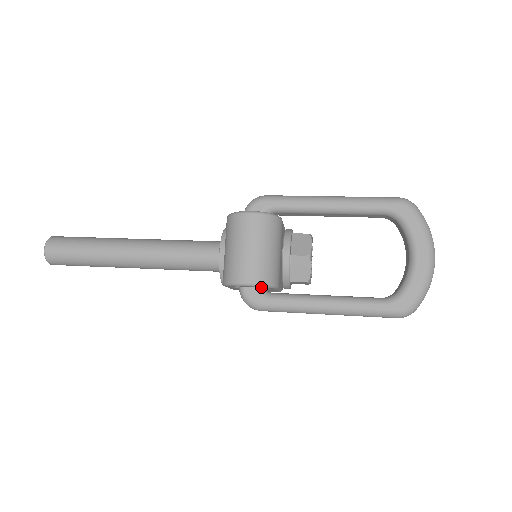
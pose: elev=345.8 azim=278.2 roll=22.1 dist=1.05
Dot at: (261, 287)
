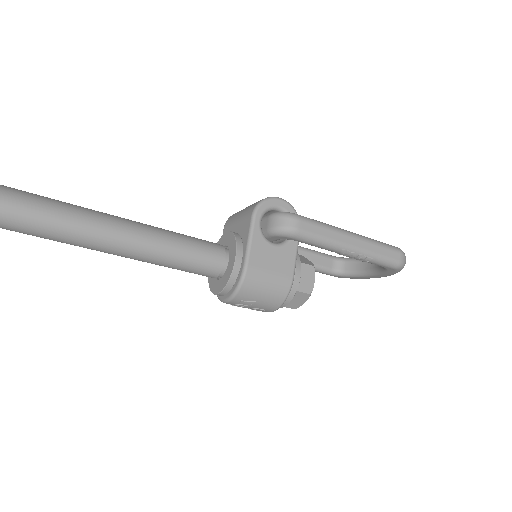
Dot at: (290, 211)
